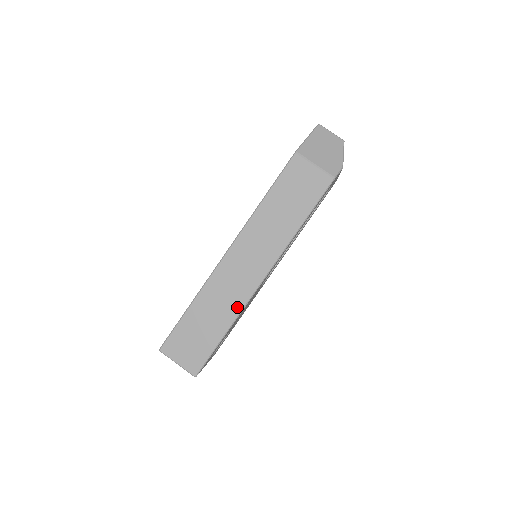
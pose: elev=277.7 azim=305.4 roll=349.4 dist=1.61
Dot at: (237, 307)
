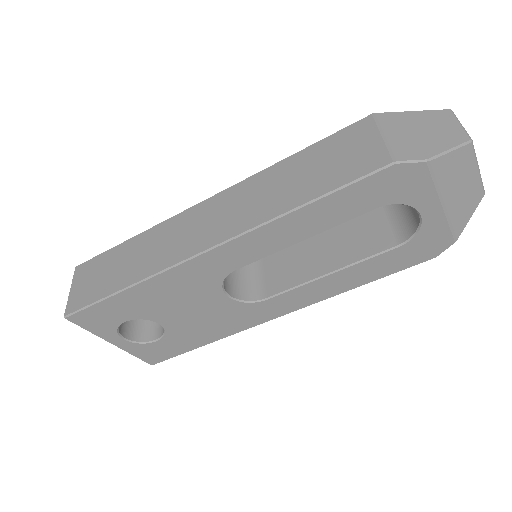
Dot at: (156, 266)
